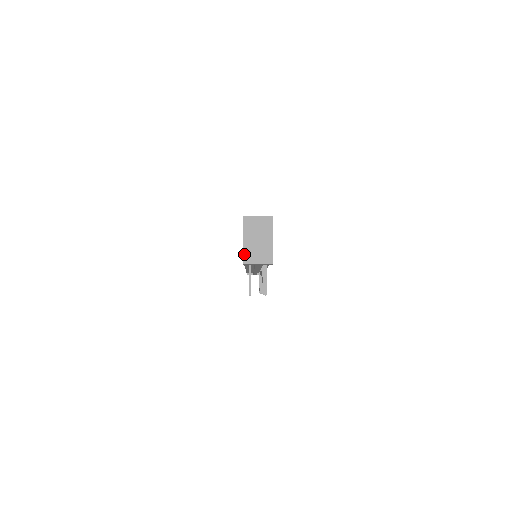
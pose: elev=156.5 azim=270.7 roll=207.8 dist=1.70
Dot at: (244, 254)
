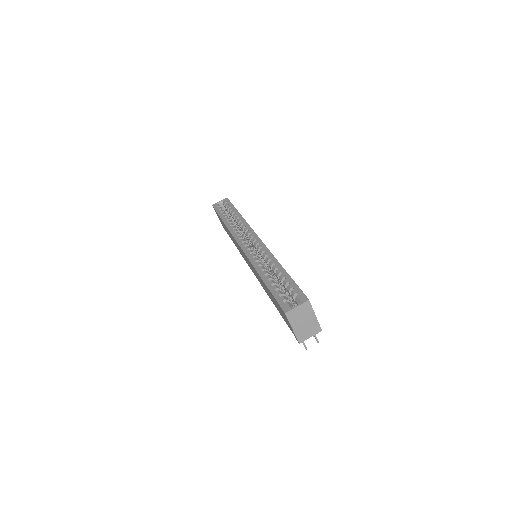
Dot at: (297, 337)
